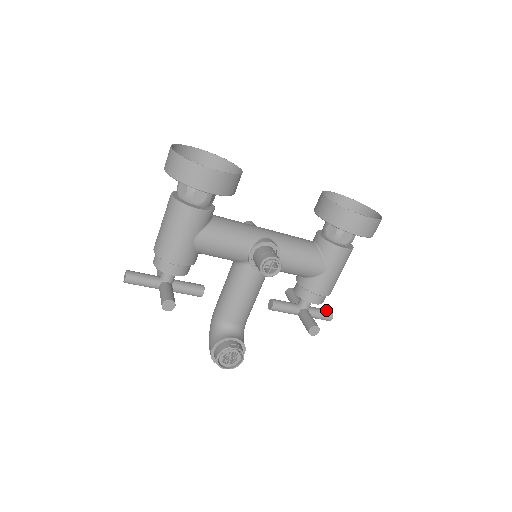
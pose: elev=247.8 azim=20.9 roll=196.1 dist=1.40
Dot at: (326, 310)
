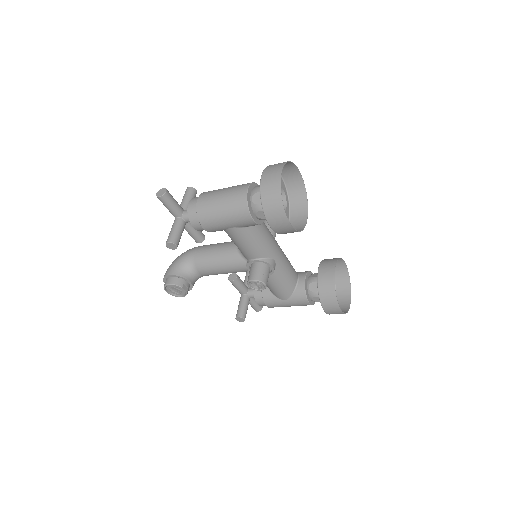
Dot at: occluded
